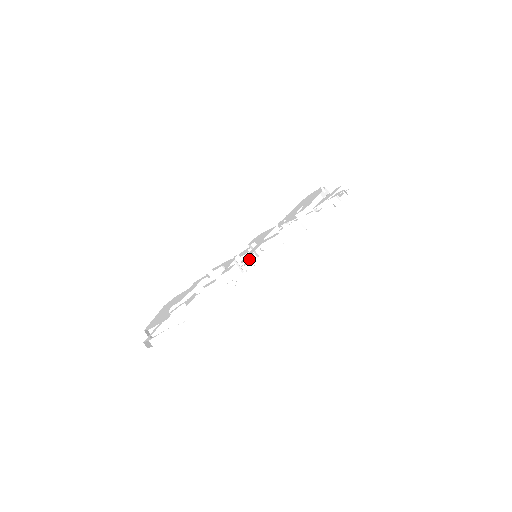
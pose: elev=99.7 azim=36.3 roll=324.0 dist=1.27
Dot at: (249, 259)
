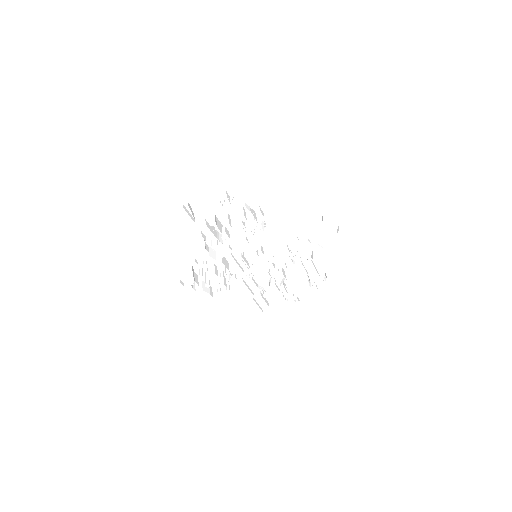
Dot at: (253, 250)
